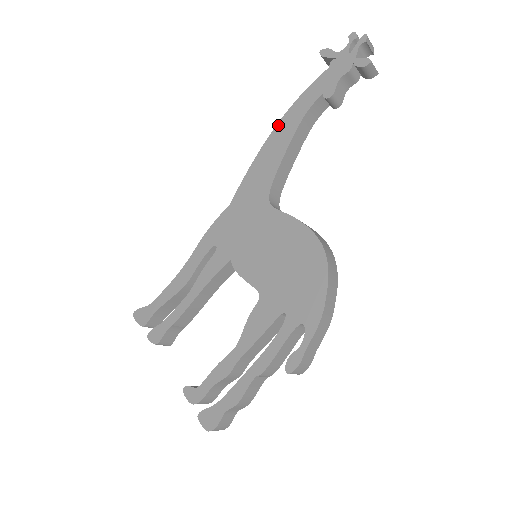
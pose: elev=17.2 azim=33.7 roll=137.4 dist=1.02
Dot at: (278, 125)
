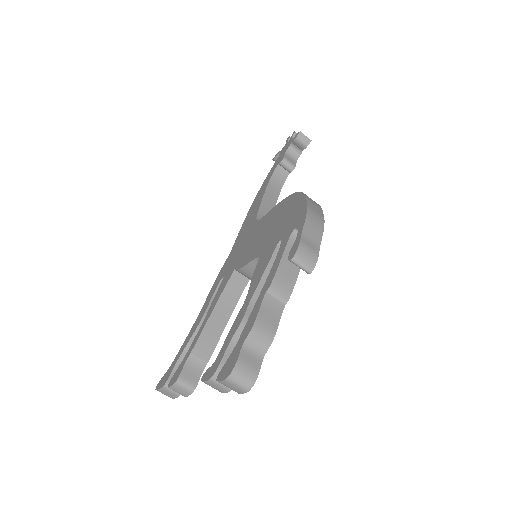
Dot at: (255, 197)
